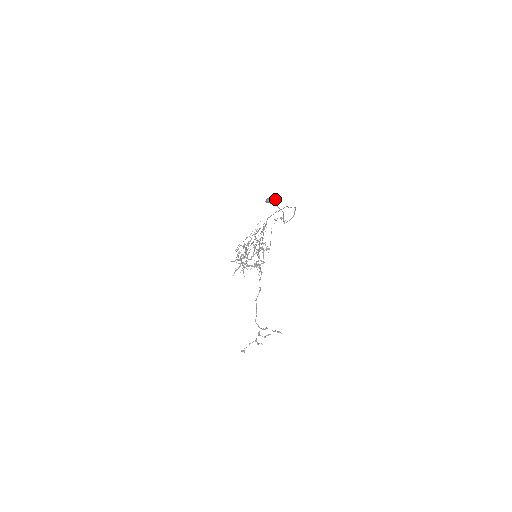
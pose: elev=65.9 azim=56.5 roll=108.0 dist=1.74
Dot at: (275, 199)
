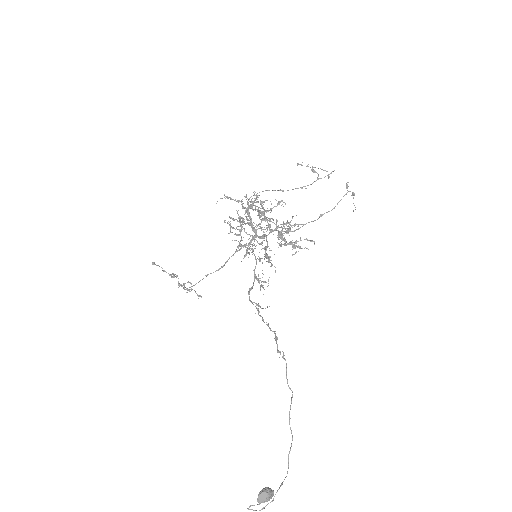
Dot at: occluded
